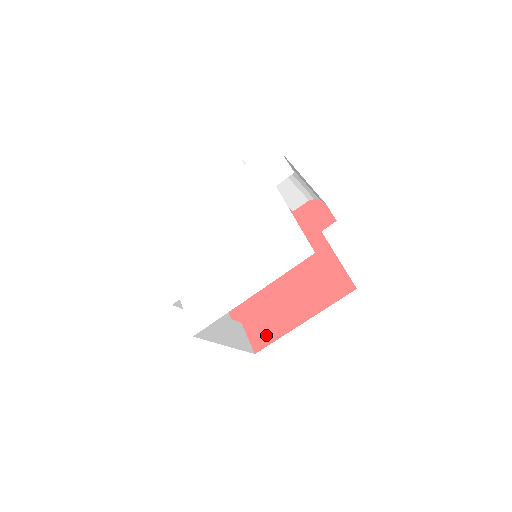
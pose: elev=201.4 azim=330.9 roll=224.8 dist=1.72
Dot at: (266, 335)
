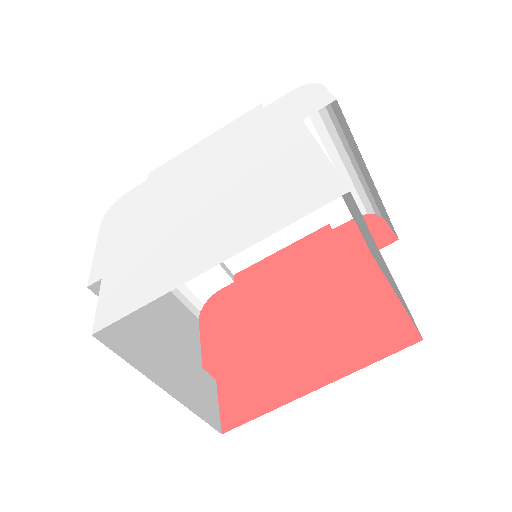
Dot at: (249, 403)
